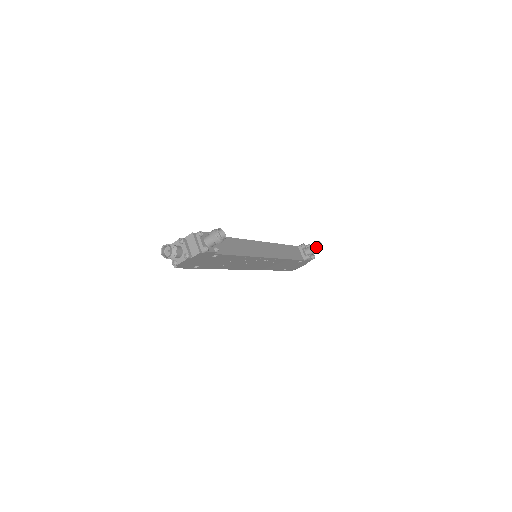
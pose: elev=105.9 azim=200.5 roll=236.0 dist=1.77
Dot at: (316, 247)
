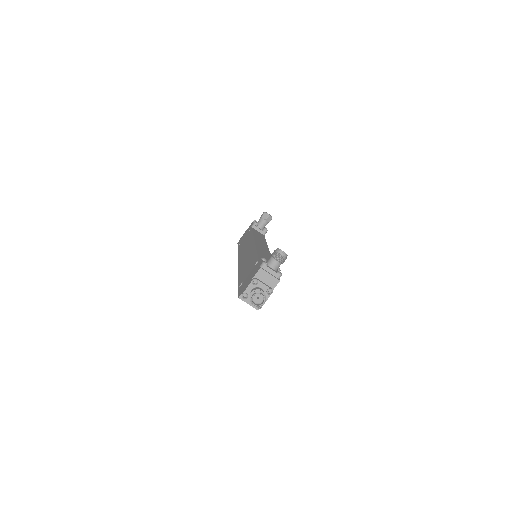
Dot at: (268, 218)
